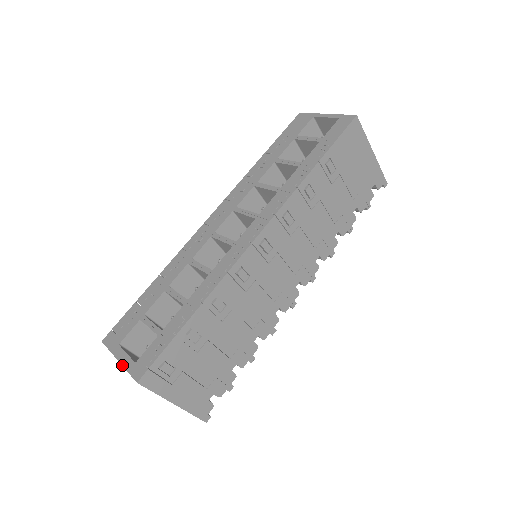
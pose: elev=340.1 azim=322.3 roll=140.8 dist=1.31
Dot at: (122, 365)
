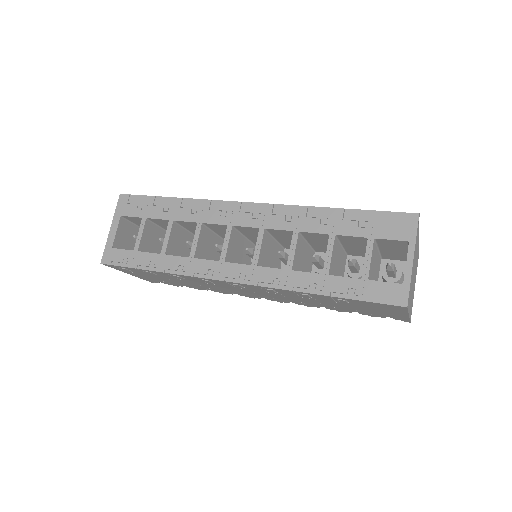
Dot at: (108, 236)
